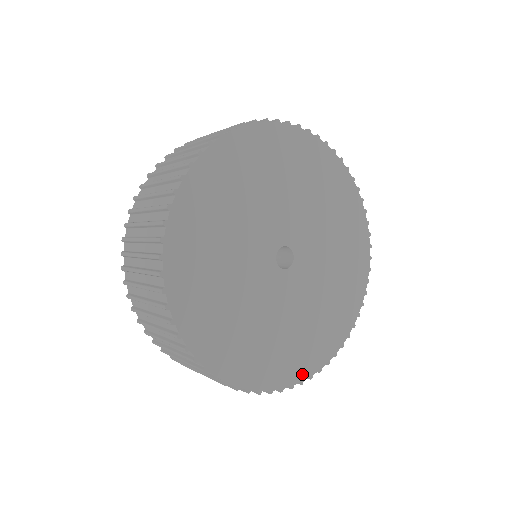
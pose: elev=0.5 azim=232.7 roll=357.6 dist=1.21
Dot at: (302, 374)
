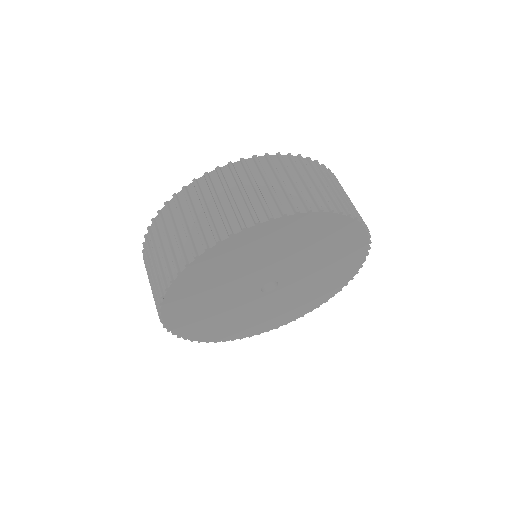
Dot at: (286, 322)
